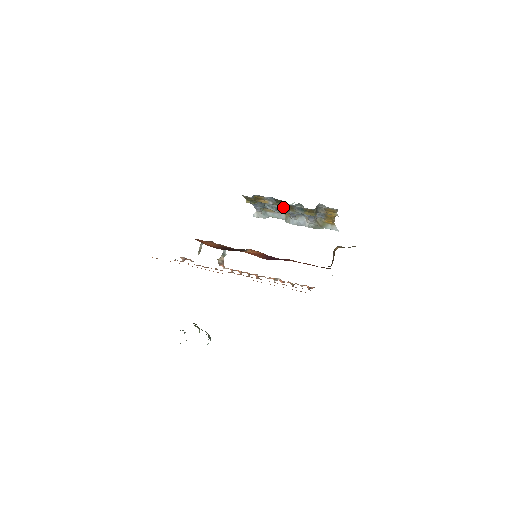
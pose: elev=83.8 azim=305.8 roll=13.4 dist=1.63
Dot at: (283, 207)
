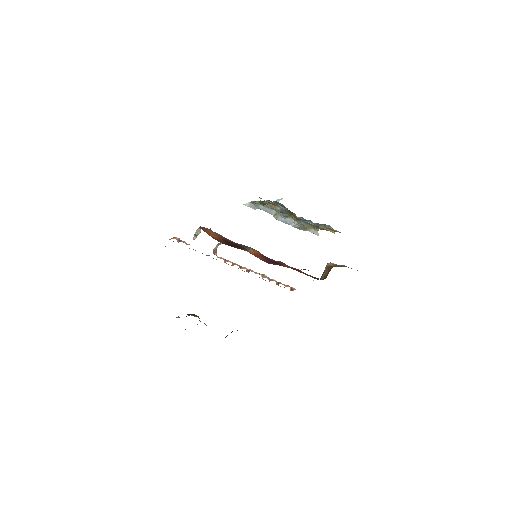
Dot at: (289, 215)
